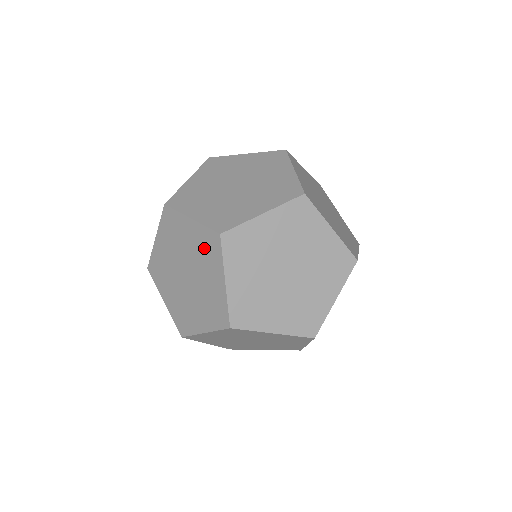
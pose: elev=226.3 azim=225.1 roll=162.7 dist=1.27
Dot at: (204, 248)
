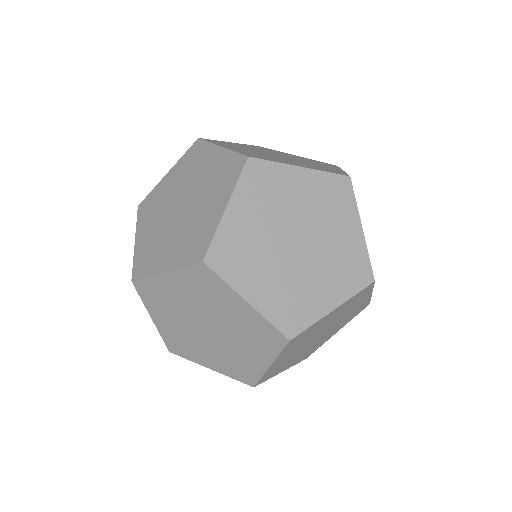
Dot at: occluded
